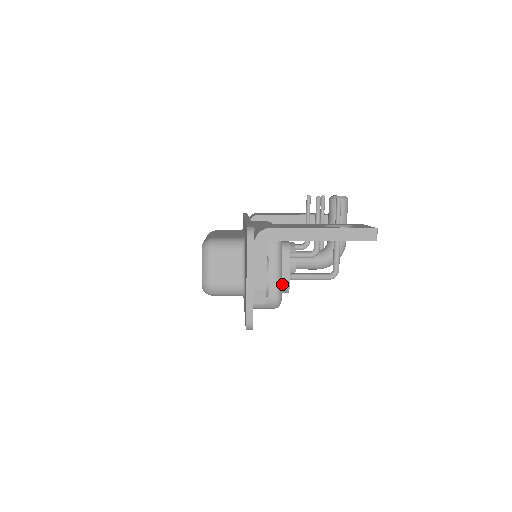
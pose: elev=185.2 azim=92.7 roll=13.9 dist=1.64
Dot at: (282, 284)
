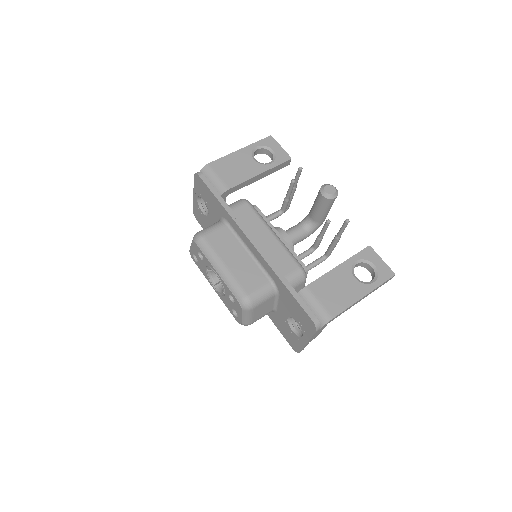
Dot at: occluded
